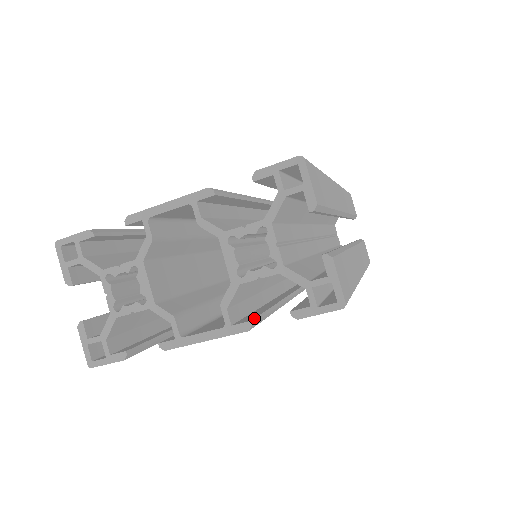
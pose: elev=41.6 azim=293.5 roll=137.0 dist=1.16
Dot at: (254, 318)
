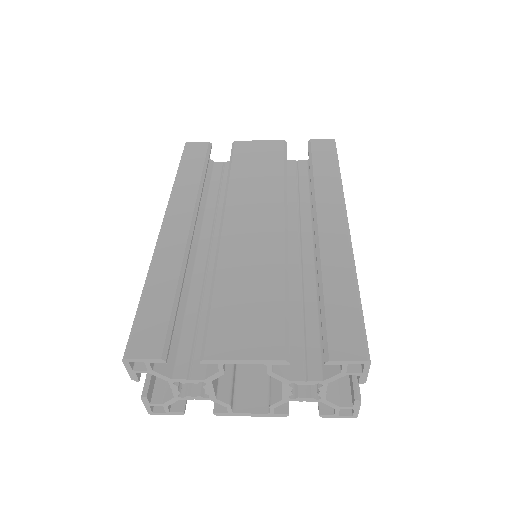
Dot at: occluded
